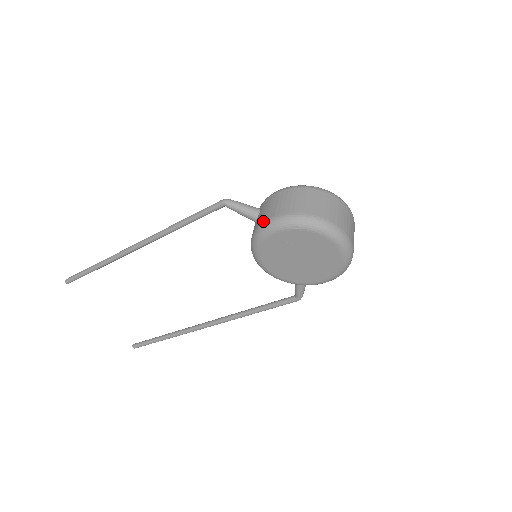
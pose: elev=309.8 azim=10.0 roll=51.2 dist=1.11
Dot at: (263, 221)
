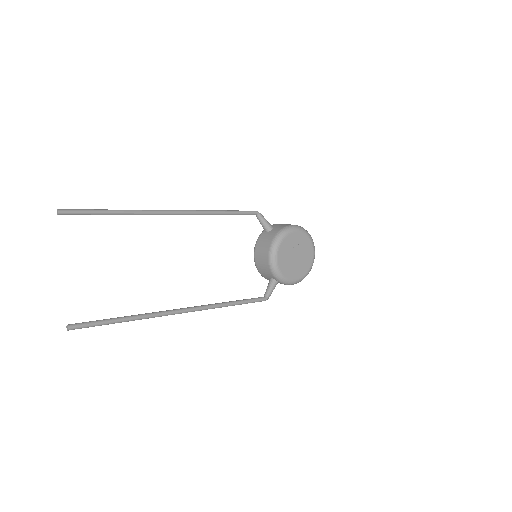
Dot at: (288, 225)
